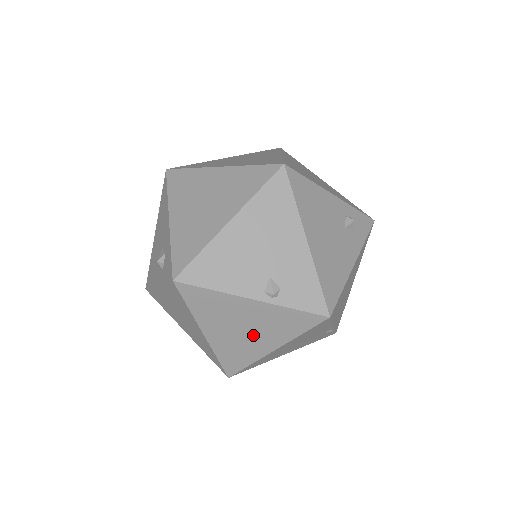
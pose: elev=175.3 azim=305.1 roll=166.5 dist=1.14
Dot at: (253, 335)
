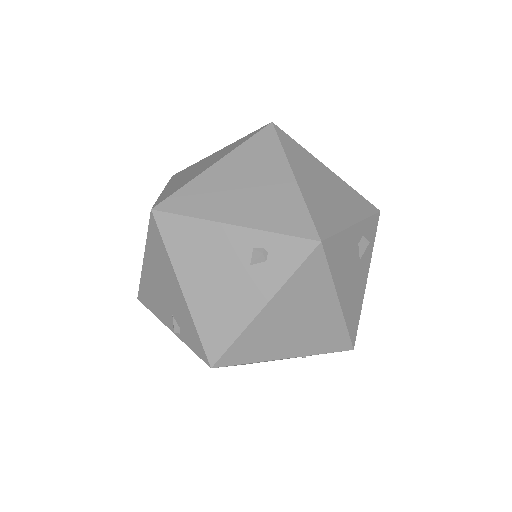
Dot at: occluded
